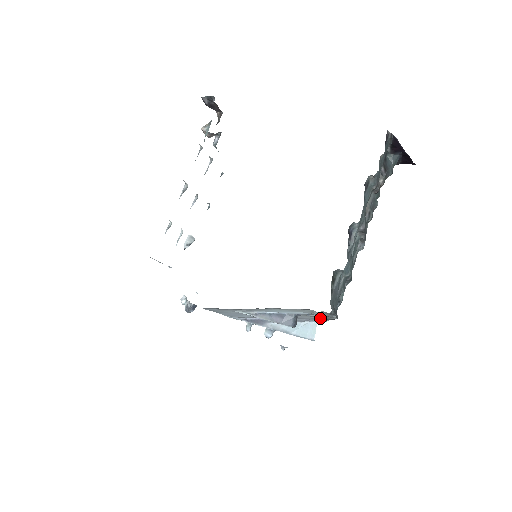
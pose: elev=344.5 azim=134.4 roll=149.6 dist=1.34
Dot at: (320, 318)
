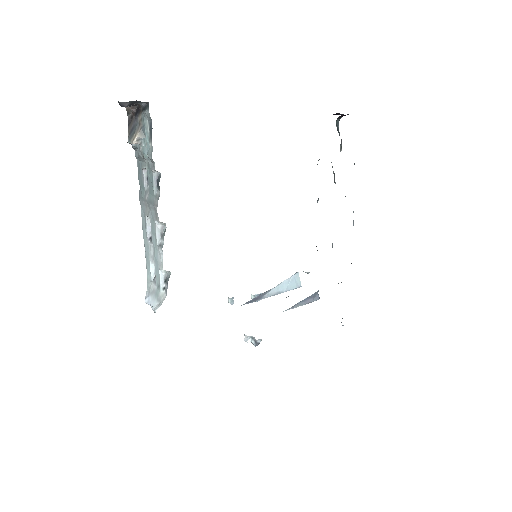
Dot at: occluded
